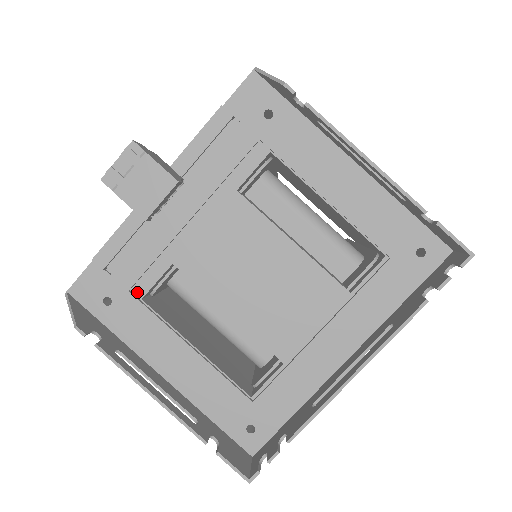
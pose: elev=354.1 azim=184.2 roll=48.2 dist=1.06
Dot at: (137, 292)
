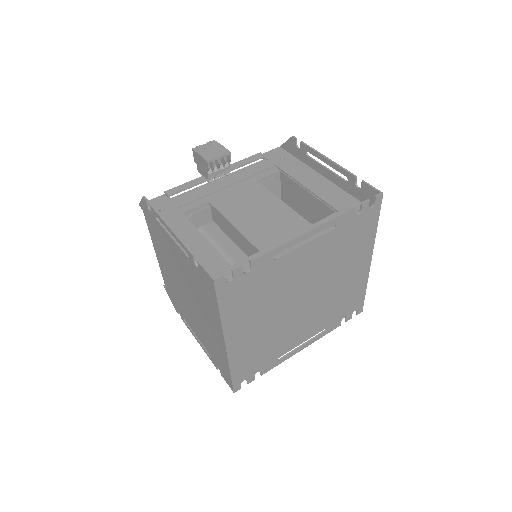
Dot at: (181, 210)
